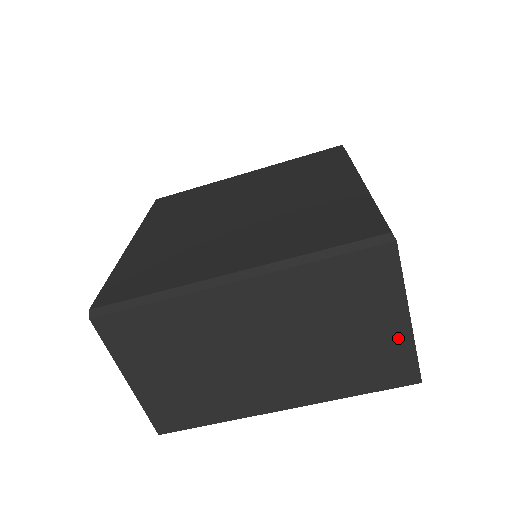
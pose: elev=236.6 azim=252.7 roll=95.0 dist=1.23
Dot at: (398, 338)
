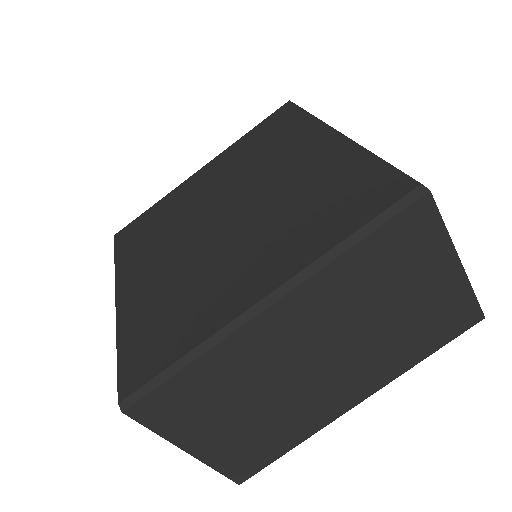
Dot at: (453, 287)
